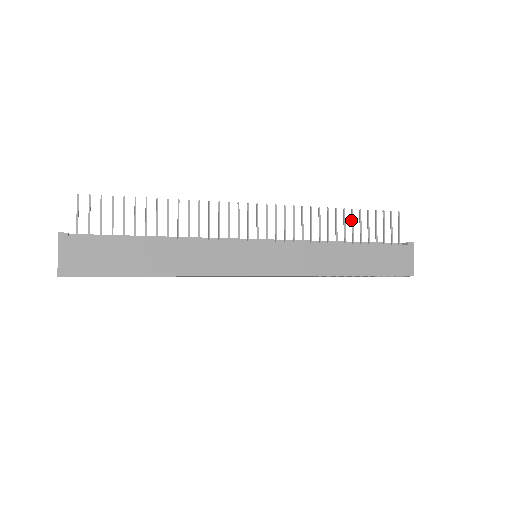
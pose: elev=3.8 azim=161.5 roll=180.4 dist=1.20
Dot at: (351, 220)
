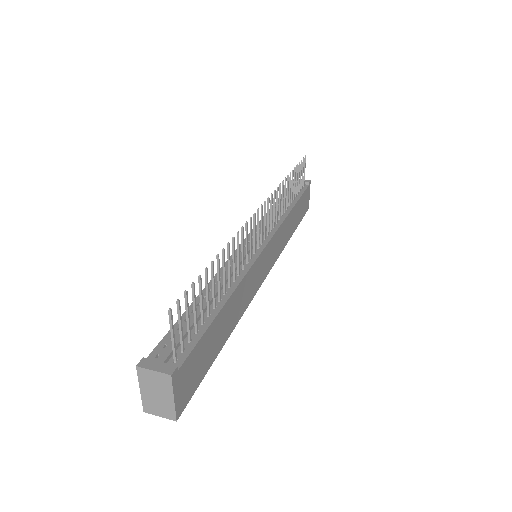
Dot at: occluded
